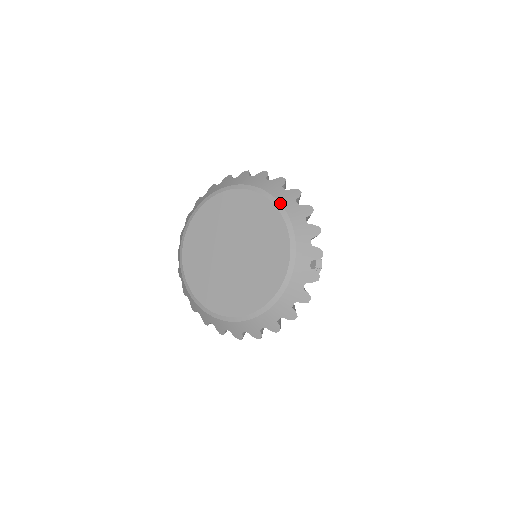
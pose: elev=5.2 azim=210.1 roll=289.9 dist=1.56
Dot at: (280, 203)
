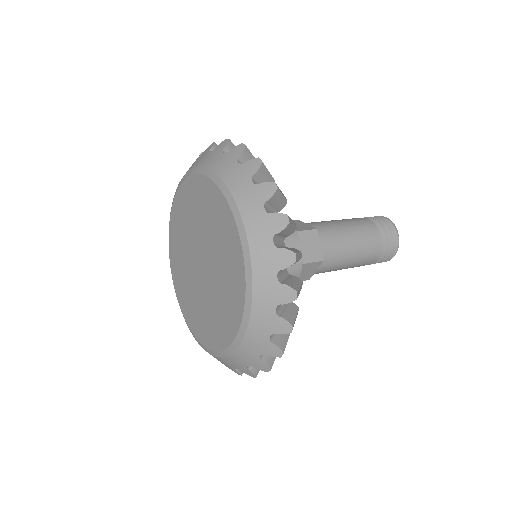
Dot at: (251, 266)
